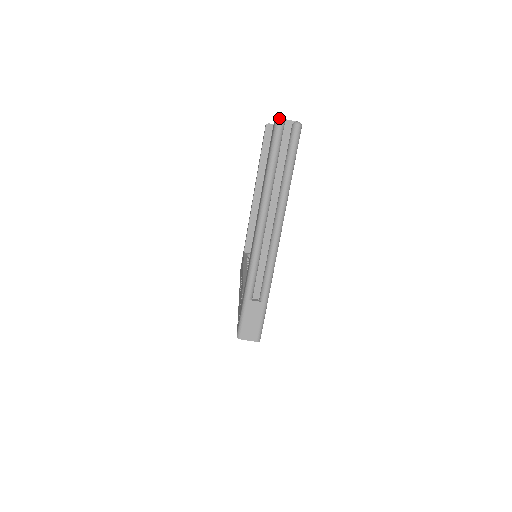
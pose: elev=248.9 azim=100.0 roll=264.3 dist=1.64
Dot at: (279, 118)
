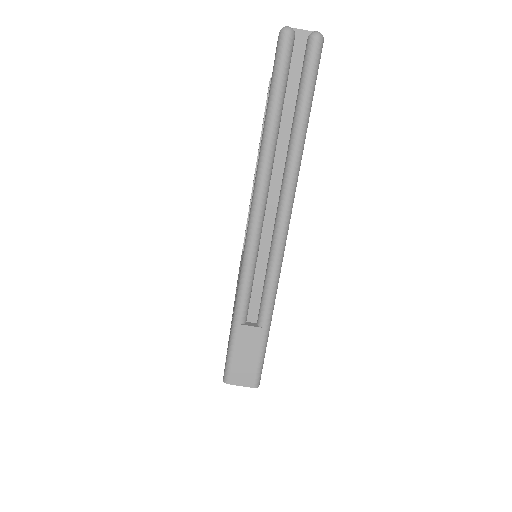
Dot at: occluded
